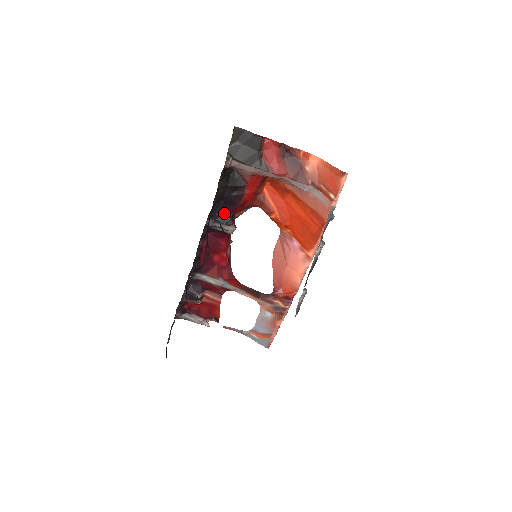
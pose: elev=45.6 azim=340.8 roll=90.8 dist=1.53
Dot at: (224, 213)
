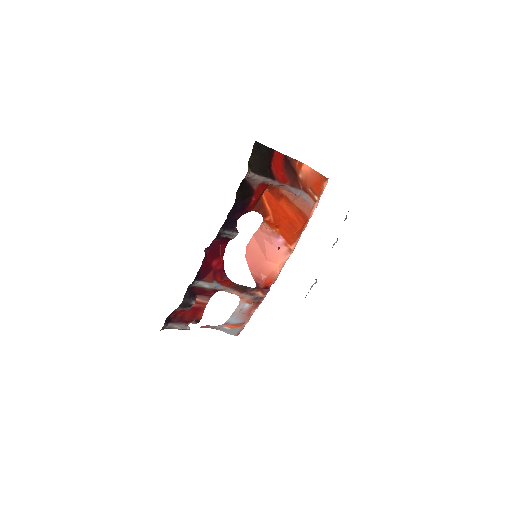
Dot at: (232, 220)
